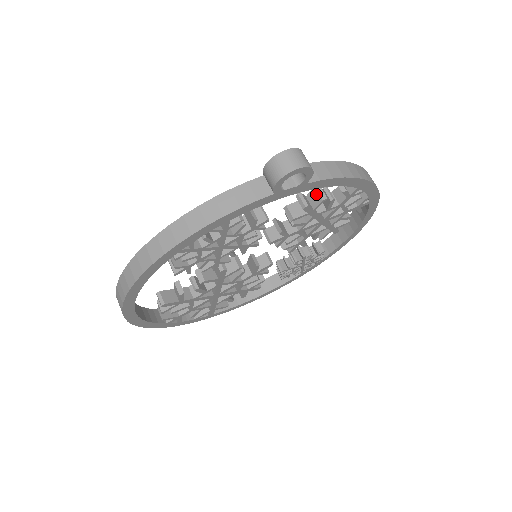
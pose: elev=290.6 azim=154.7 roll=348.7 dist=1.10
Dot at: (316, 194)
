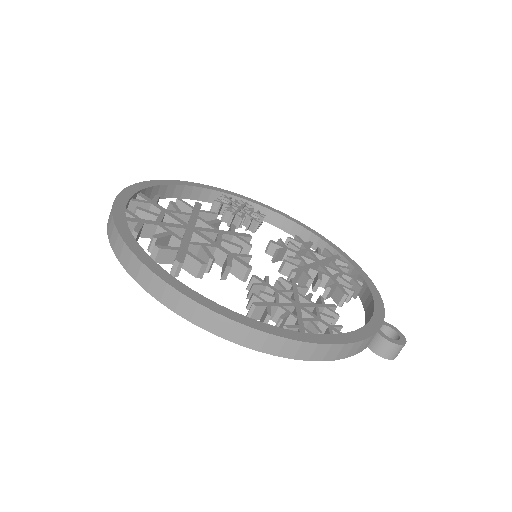
Dot at: (349, 295)
